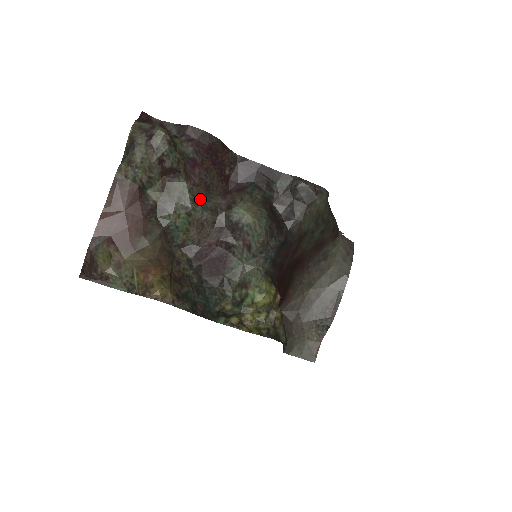
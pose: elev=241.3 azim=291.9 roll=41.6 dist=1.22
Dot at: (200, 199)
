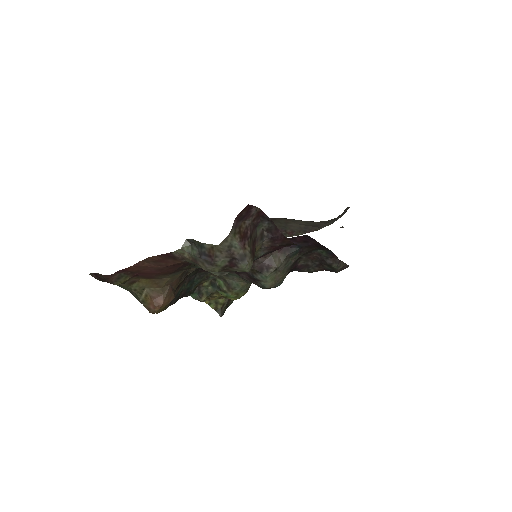
Dot at: occluded
